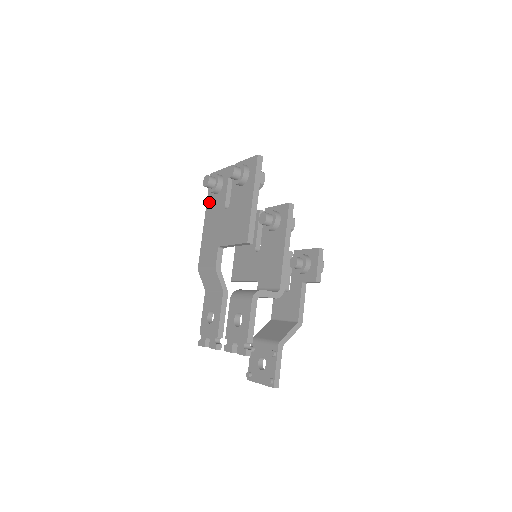
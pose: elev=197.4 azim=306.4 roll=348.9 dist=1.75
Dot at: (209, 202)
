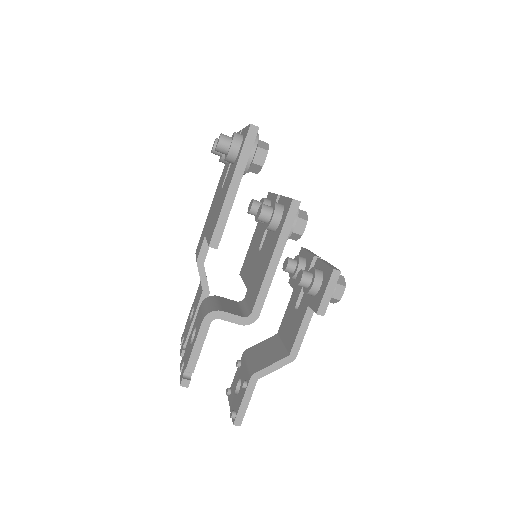
Dot at: (222, 172)
